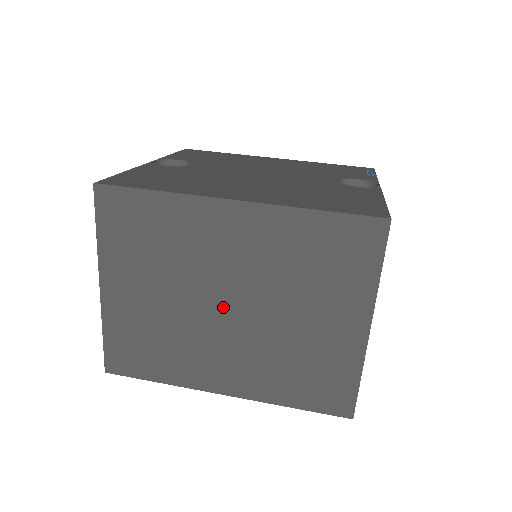
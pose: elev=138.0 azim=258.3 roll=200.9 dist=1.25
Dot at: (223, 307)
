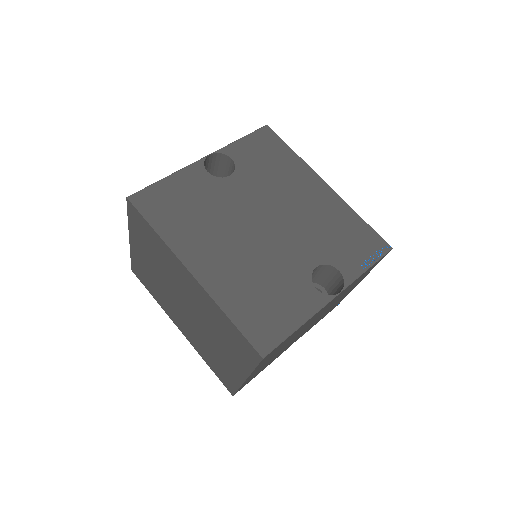
Dot at: (182, 303)
